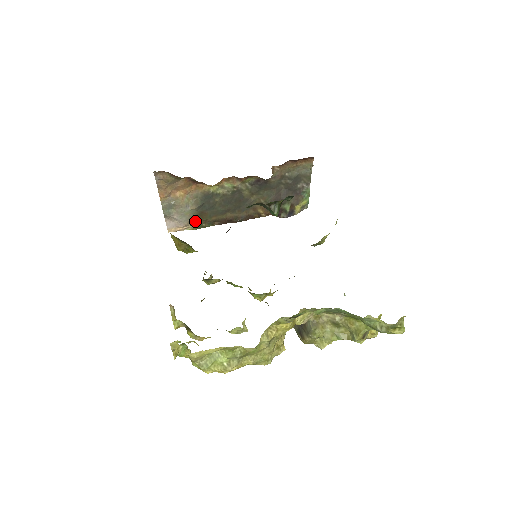
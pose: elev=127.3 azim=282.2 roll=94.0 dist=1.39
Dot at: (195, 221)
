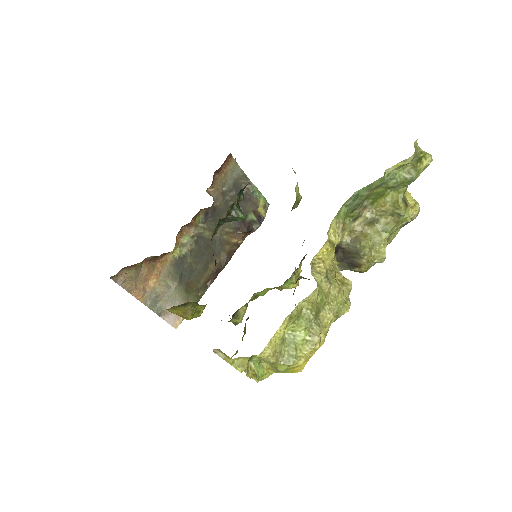
Dot at: (189, 297)
